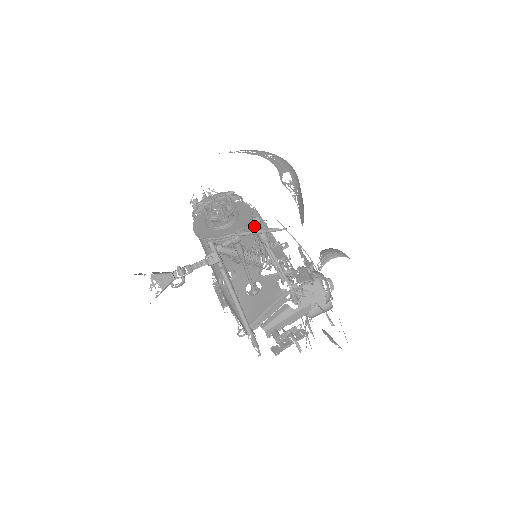
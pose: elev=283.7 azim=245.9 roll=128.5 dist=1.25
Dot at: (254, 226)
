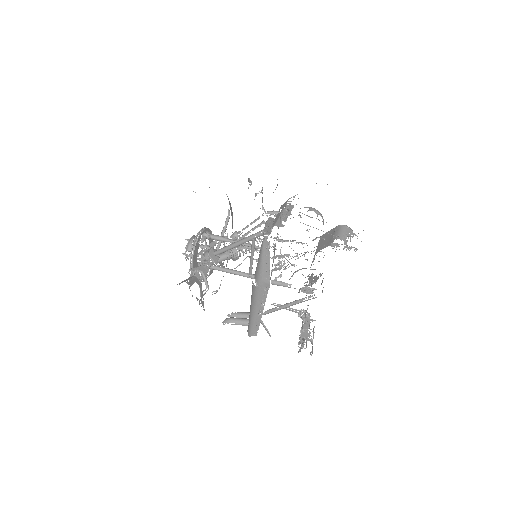
Dot at: occluded
